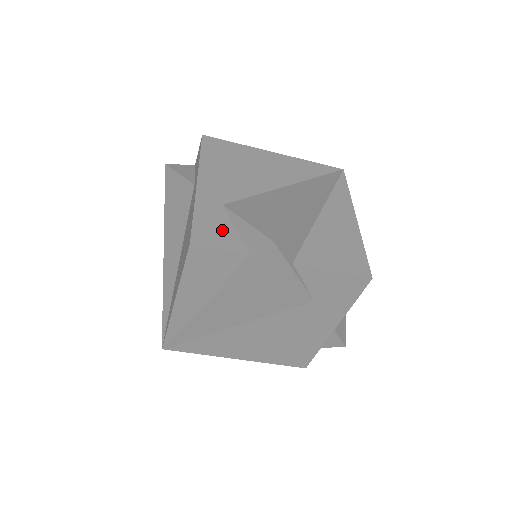
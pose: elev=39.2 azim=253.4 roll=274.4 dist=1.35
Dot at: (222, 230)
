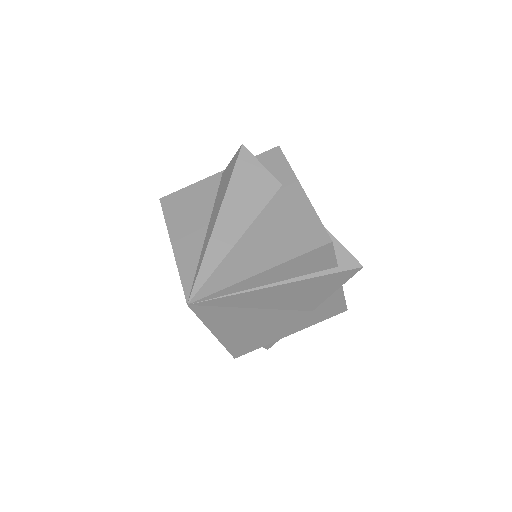
Dot at: occluded
